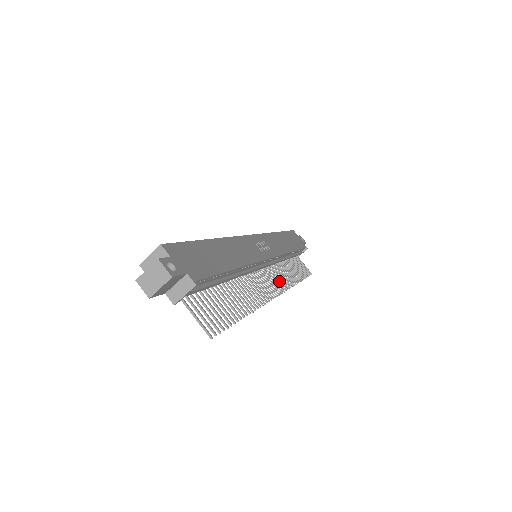
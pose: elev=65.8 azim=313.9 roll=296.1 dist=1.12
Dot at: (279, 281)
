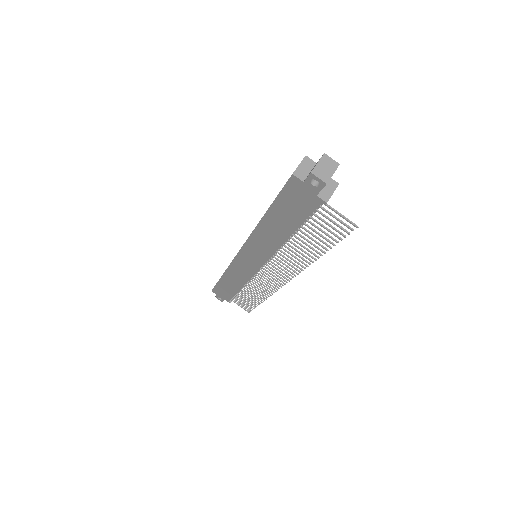
Dot at: (271, 282)
